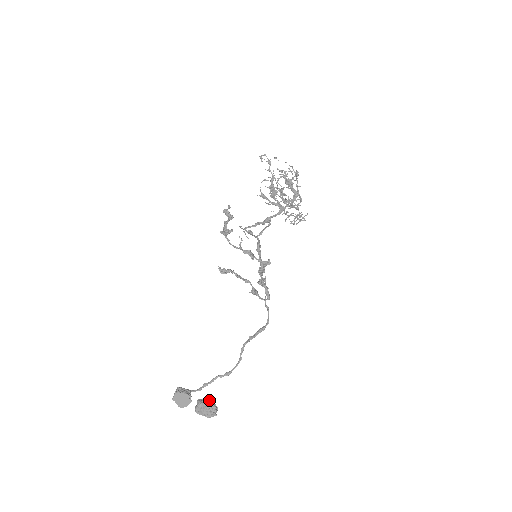
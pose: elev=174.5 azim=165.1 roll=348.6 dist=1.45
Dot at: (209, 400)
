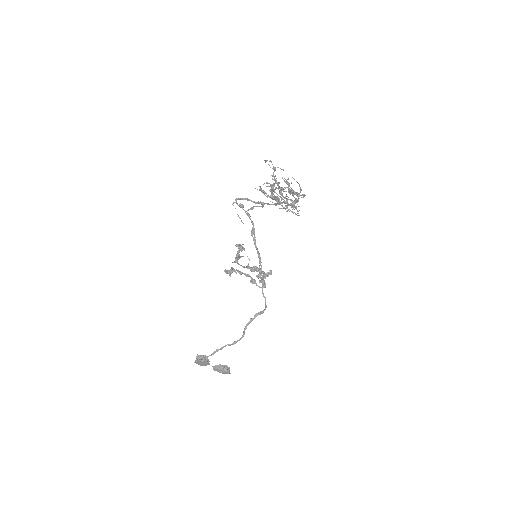
Dot at: (224, 366)
